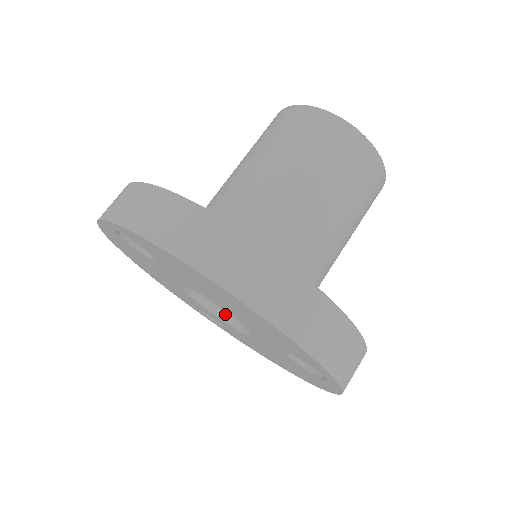
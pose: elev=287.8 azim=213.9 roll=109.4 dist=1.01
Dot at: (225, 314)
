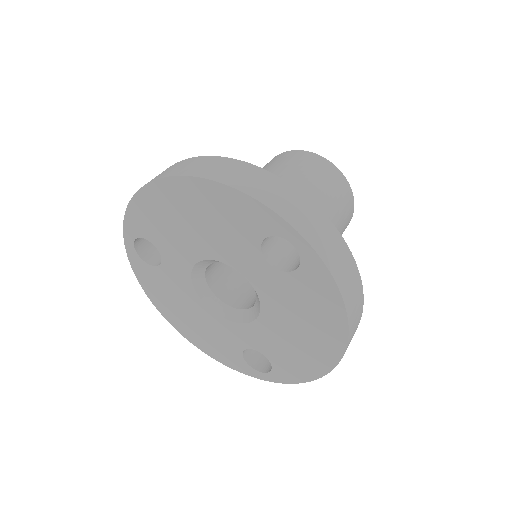
Dot at: (246, 315)
